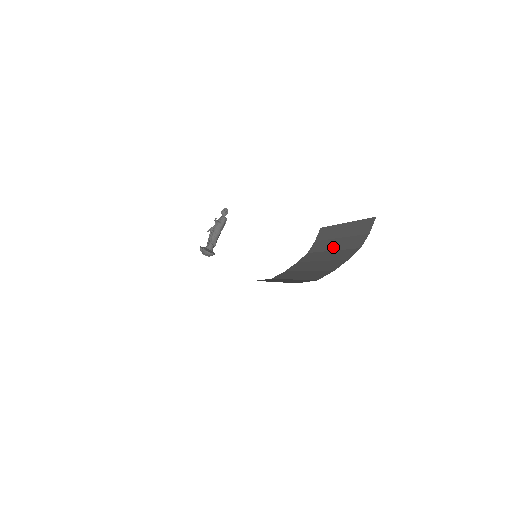
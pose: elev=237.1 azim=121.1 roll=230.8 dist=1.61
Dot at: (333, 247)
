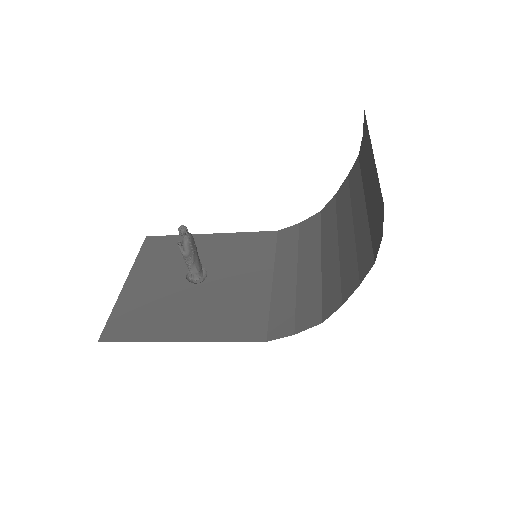
Dot at: (366, 195)
